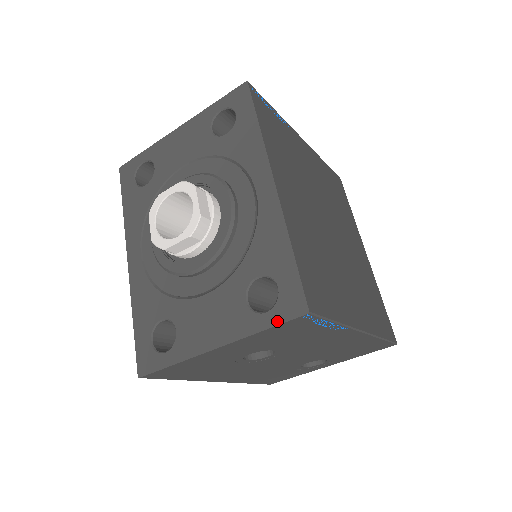
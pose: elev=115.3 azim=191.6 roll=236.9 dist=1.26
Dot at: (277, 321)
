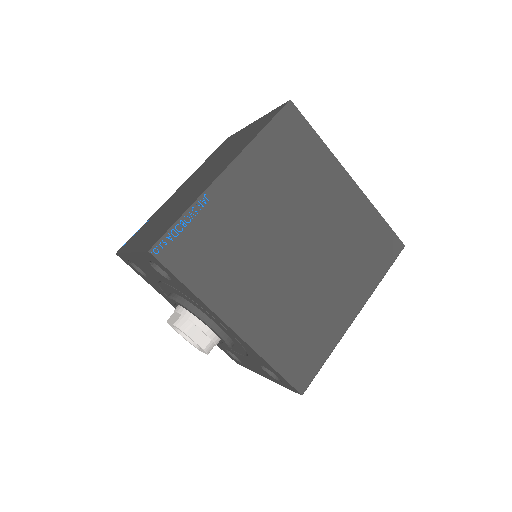
Dot at: (288, 388)
